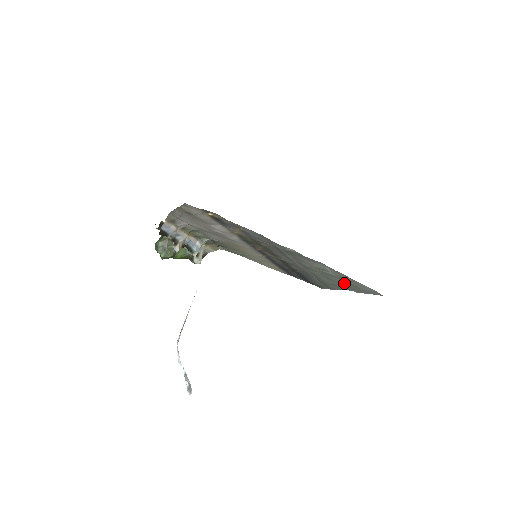
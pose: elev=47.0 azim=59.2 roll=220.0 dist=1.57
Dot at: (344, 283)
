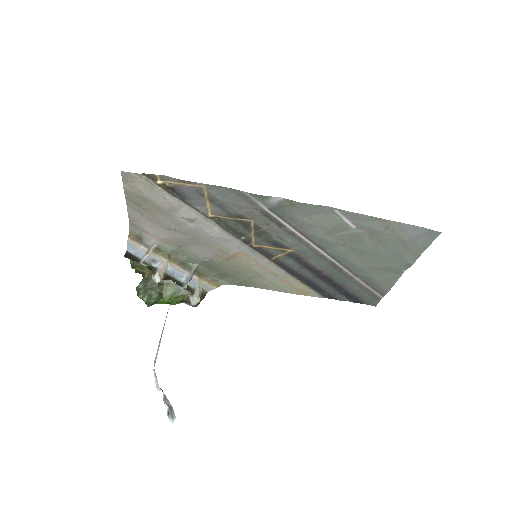
Dot at: (381, 246)
